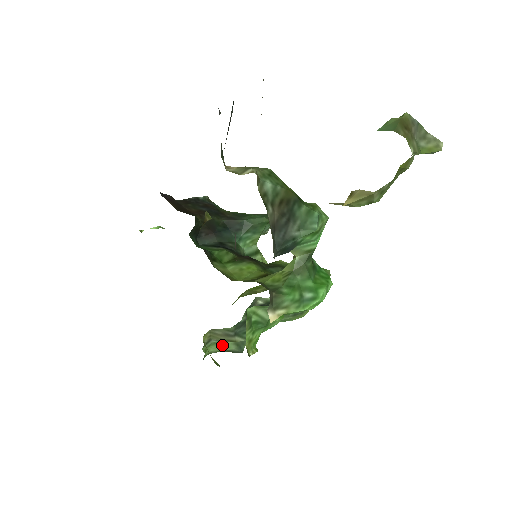
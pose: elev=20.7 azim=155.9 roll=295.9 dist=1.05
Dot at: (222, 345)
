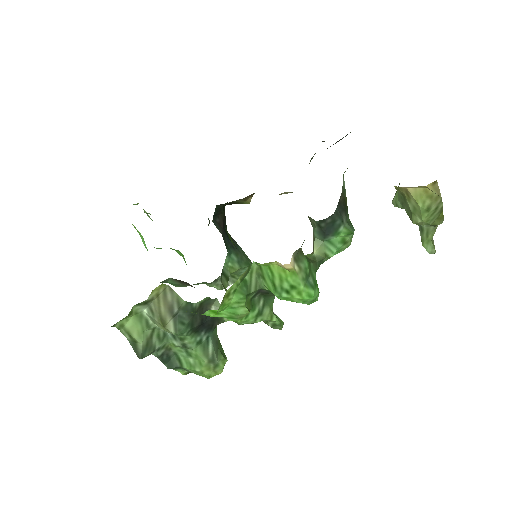
Dot at: (141, 327)
